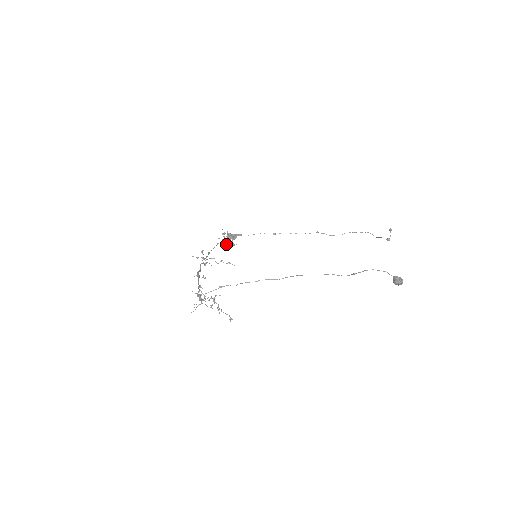
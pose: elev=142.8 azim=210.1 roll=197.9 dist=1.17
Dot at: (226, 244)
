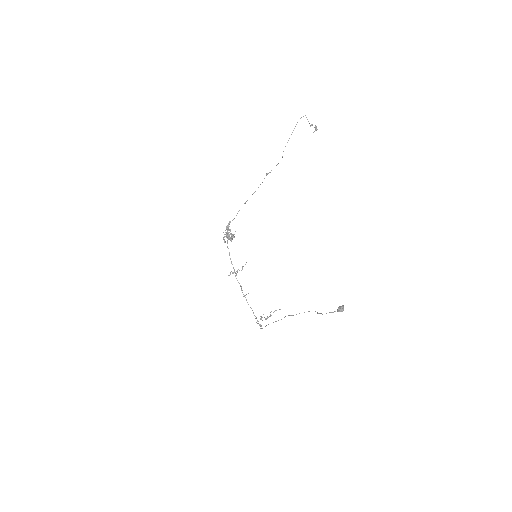
Dot at: (231, 240)
